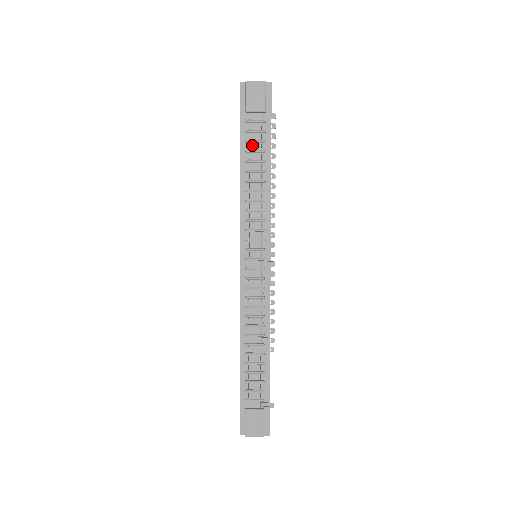
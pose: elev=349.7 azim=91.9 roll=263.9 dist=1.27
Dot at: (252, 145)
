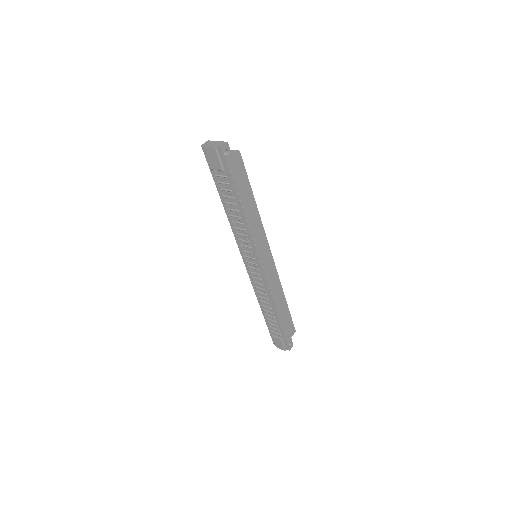
Dot at: (225, 192)
